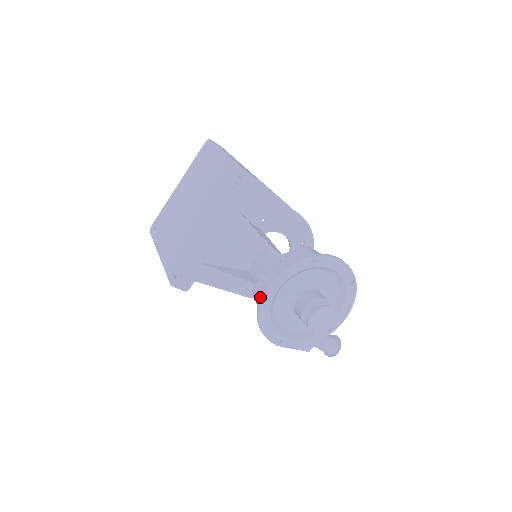
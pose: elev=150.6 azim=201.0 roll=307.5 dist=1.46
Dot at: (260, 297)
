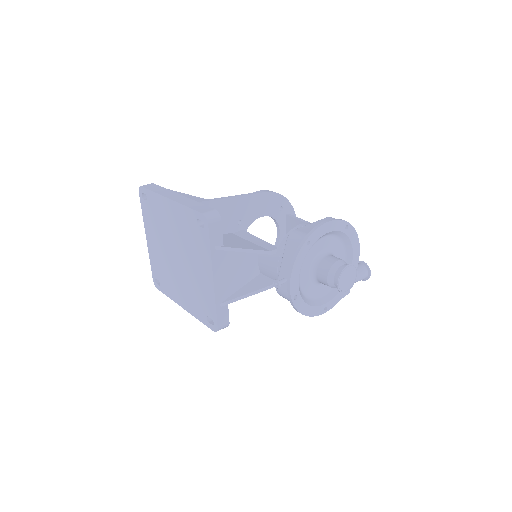
Dot at: (289, 299)
